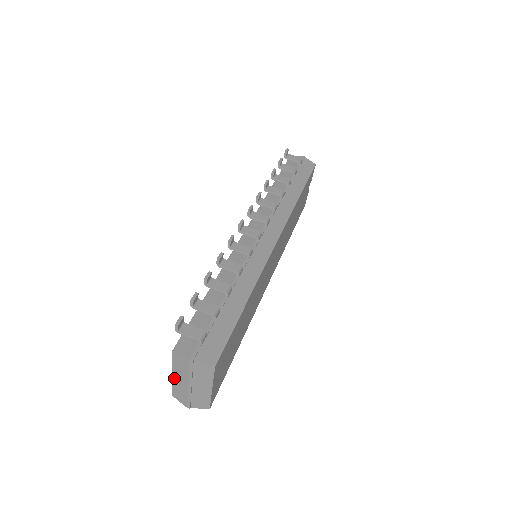
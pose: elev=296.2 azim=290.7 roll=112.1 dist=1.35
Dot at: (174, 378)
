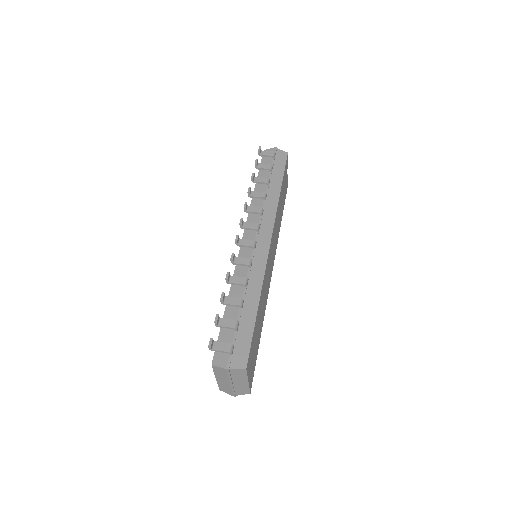
Dot at: (218, 380)
